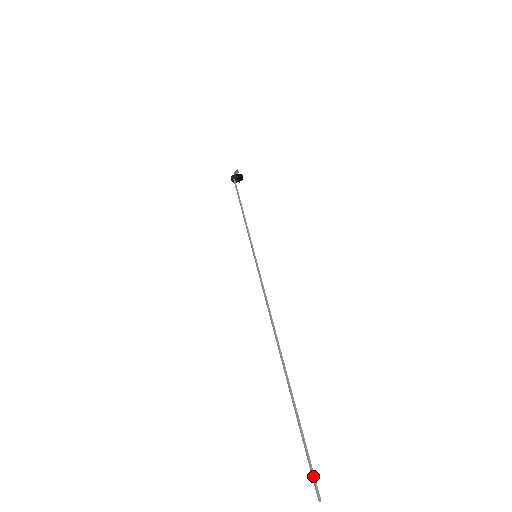
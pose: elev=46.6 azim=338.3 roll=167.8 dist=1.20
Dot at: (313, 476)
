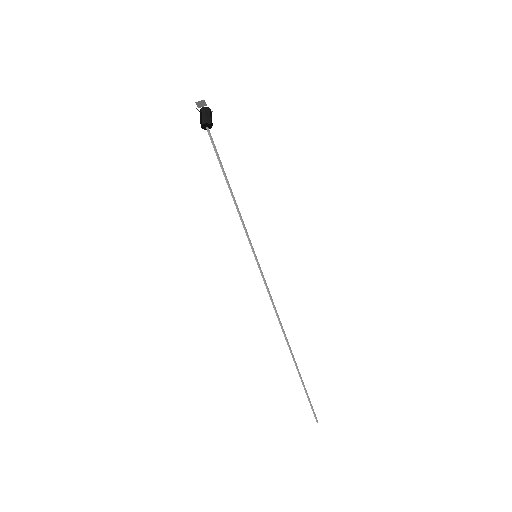
Dot at: (314, 413)
